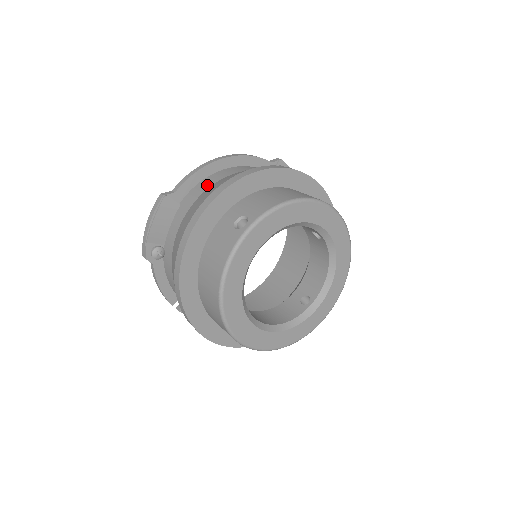
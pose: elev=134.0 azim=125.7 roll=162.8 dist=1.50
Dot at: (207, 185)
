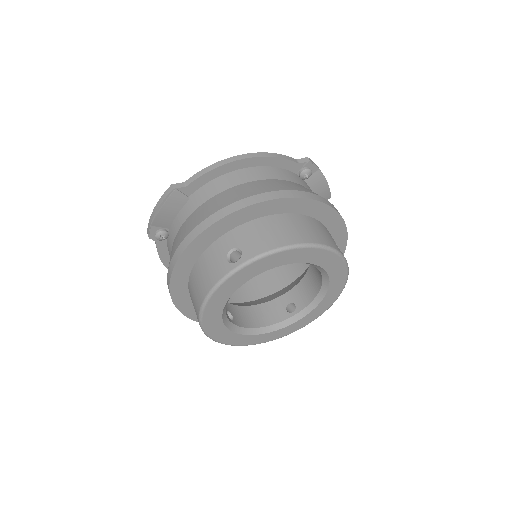
Dot at: (219, 188)
